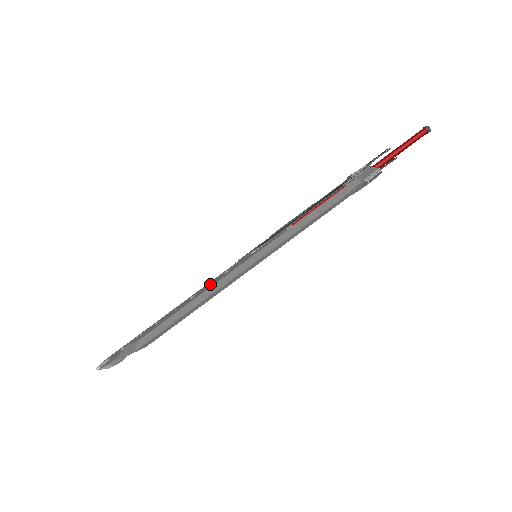
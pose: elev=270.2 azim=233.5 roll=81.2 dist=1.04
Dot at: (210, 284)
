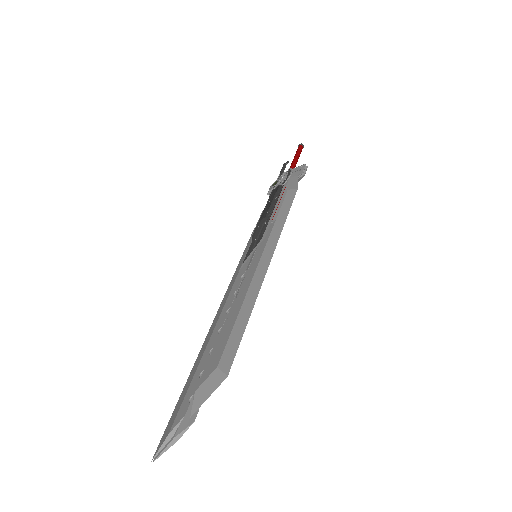
Dot at: (239, 290)
